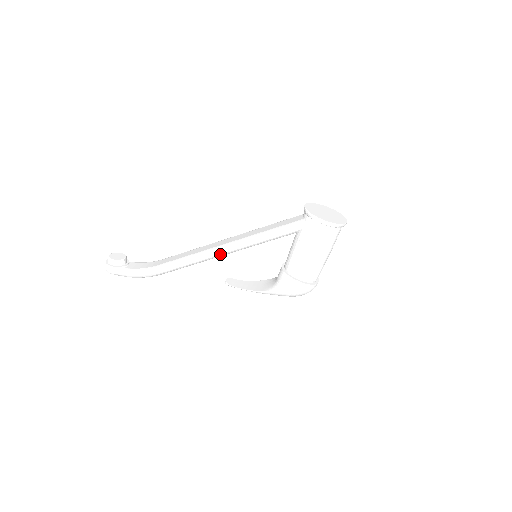
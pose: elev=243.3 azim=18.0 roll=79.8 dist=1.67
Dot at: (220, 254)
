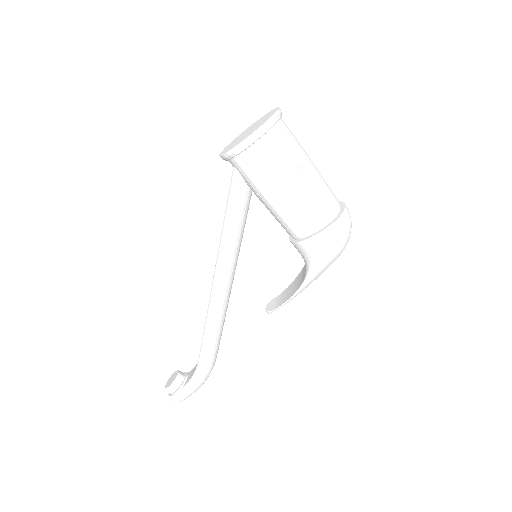
Dot at: (221, 293)
